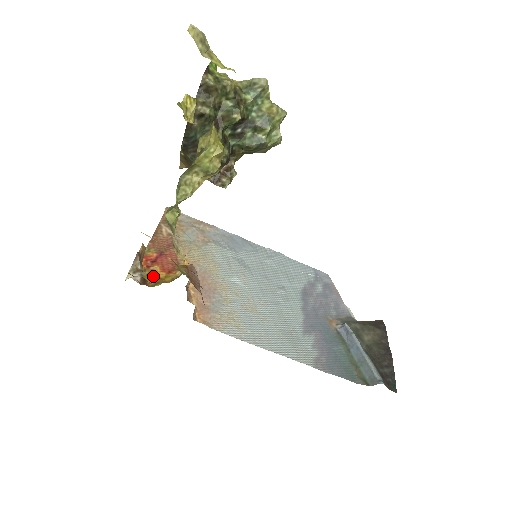
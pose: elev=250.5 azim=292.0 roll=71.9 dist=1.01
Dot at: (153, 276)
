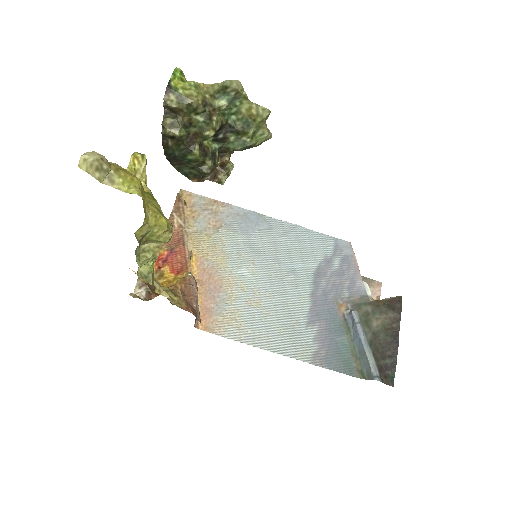
Dot at: (163, 279)
